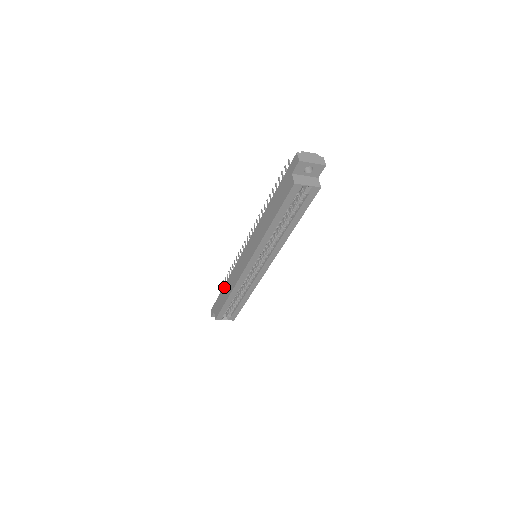
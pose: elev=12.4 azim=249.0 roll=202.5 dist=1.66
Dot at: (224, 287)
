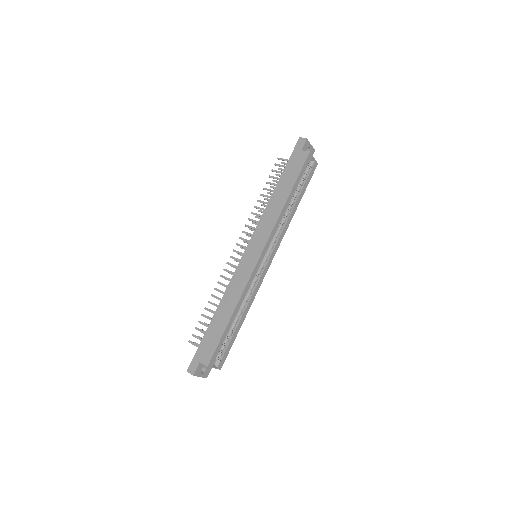
Dot at: (215, 315)
